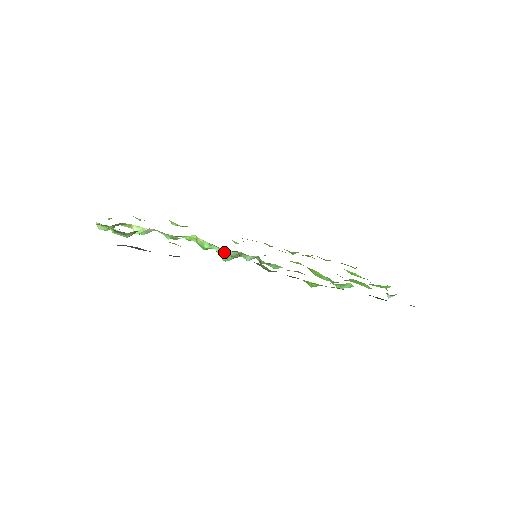
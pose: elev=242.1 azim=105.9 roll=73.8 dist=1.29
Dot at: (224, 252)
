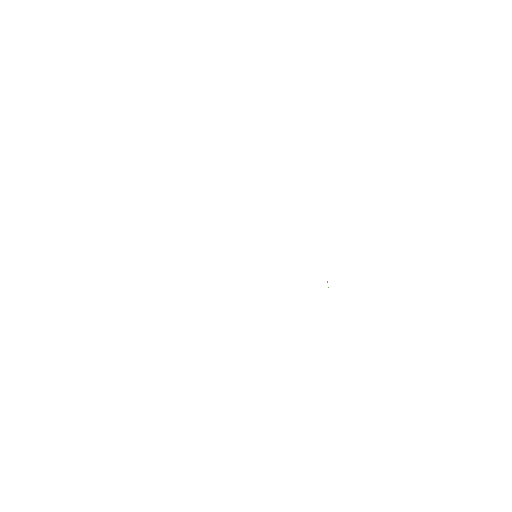
Dot at: occluded
